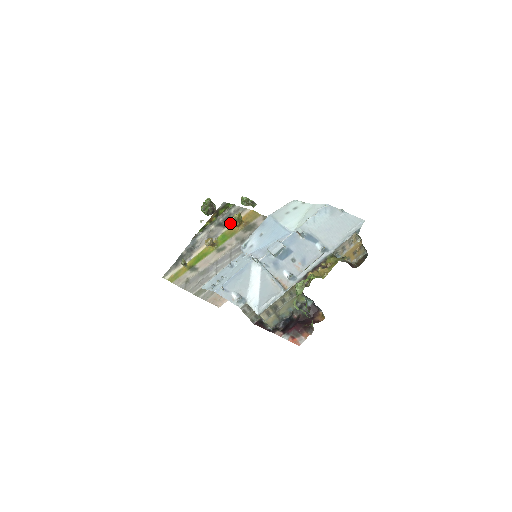
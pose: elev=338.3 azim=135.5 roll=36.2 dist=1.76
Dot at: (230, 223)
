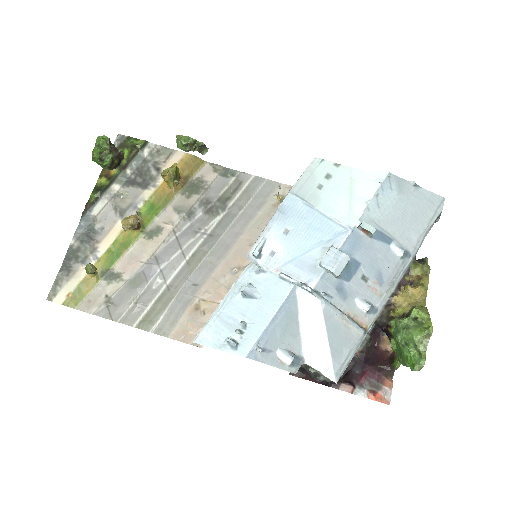
Dot at: (153, 180)
